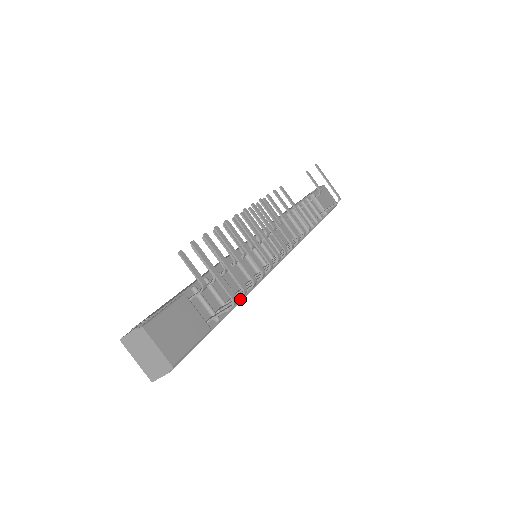
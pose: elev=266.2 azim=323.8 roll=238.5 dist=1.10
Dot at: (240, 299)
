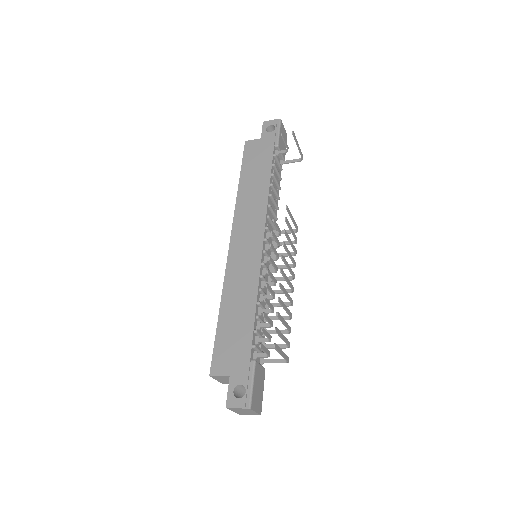
Dot at: occluded
